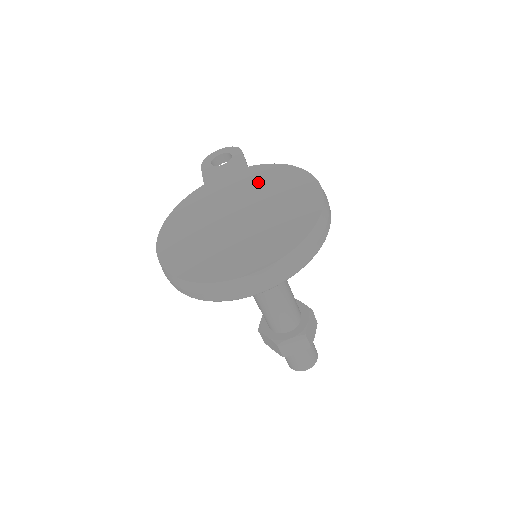
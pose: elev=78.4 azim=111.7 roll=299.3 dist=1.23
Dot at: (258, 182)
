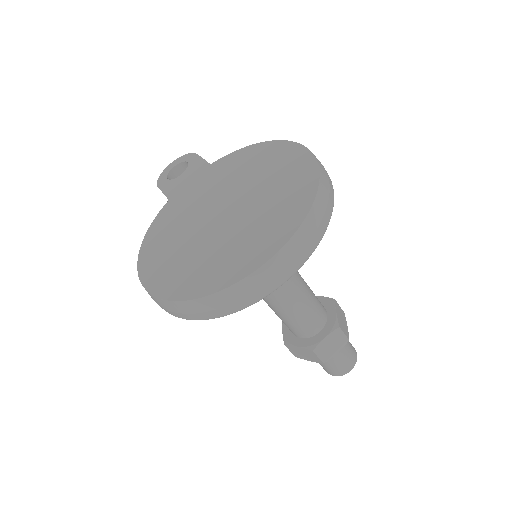
Dot at: (230, 172)
